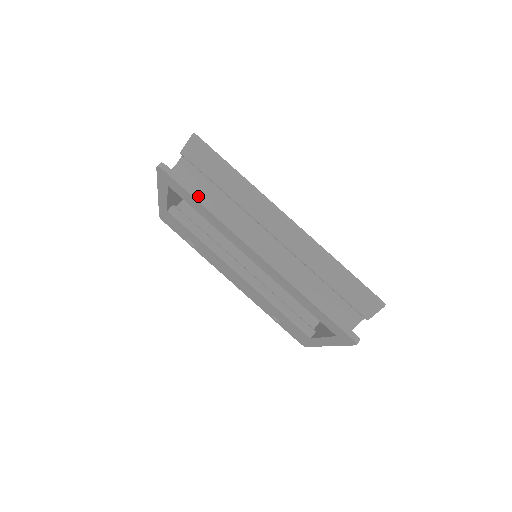
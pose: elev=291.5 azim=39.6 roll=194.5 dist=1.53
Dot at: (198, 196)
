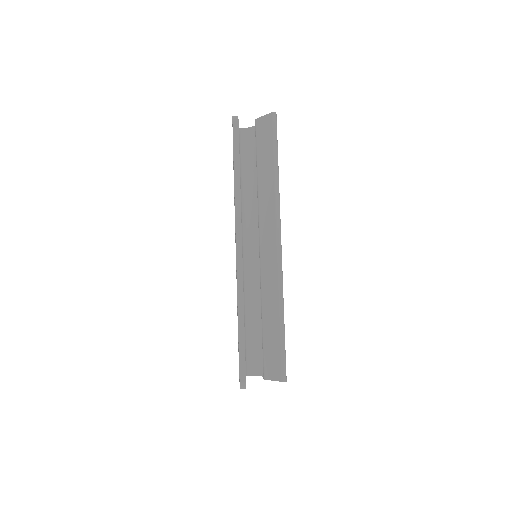
Dot at: (238, 164)
